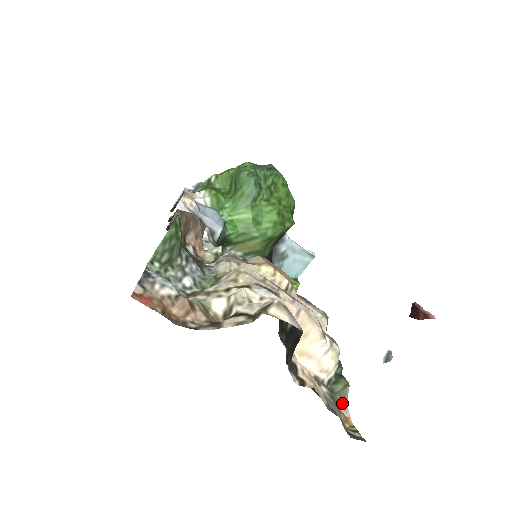
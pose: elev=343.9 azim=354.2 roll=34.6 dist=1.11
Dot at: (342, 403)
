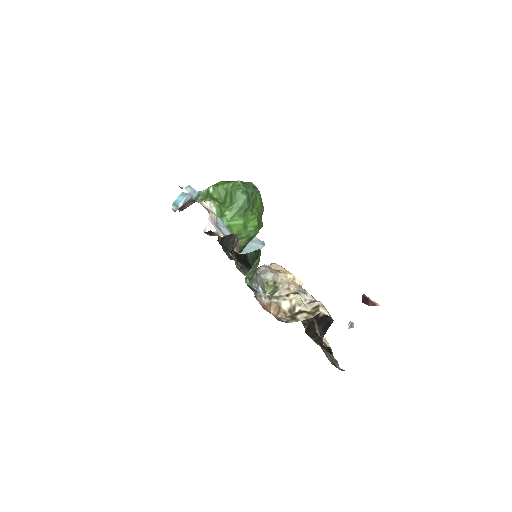
Dot at: occluded
